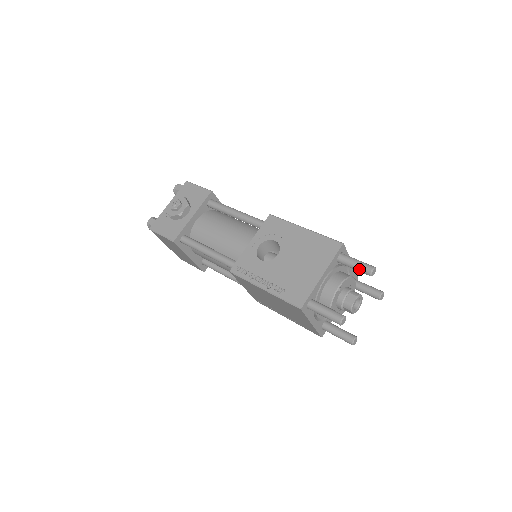
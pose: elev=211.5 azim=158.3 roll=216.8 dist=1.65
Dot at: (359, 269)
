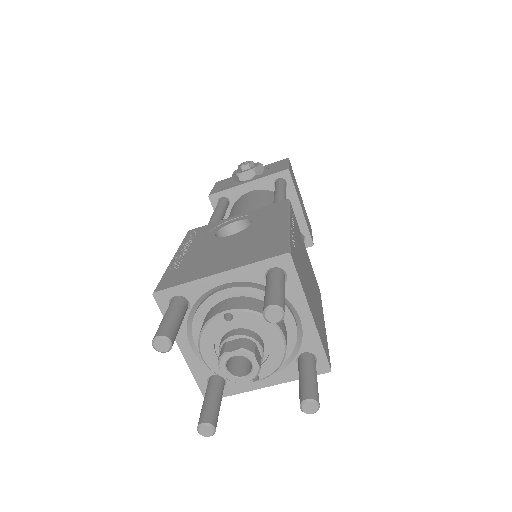
Dot at: (264, 298)
